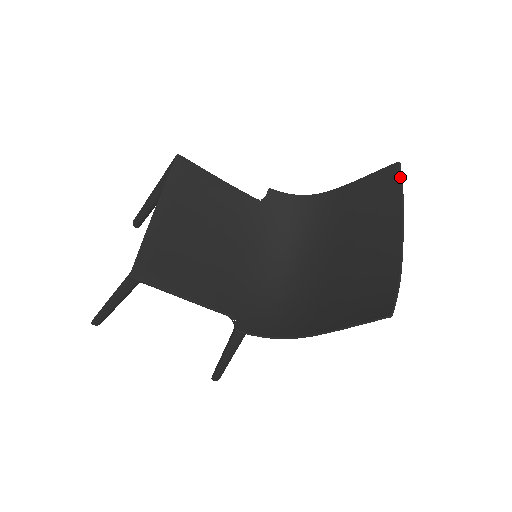
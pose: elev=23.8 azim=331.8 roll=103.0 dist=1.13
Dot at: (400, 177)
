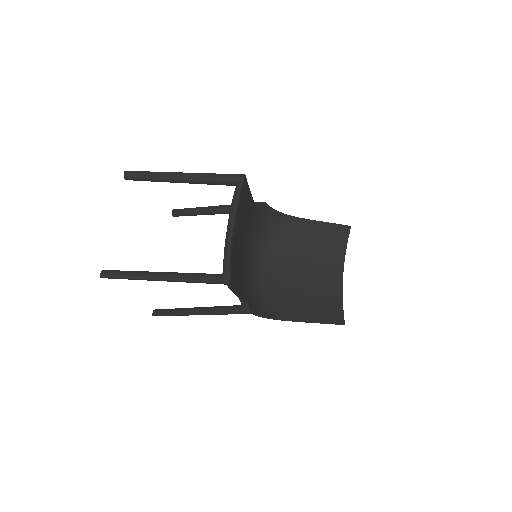
Dot at: occluded
